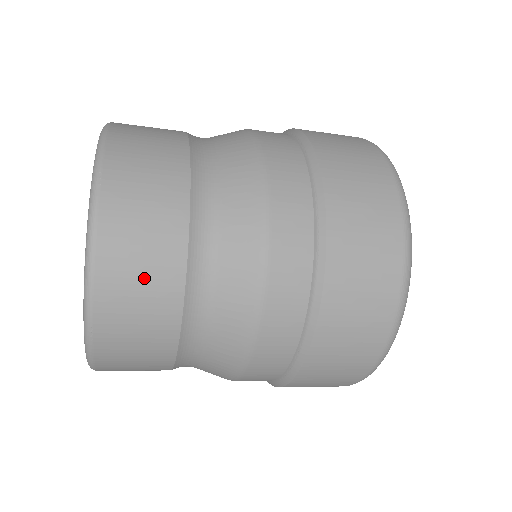
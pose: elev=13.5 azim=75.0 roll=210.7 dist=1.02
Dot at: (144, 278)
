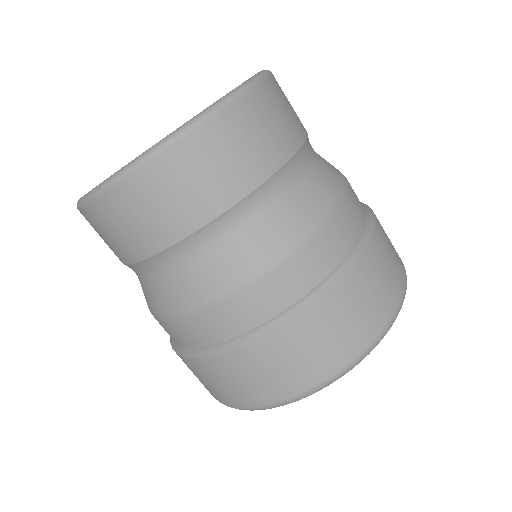
Dot at: (291, 108)
